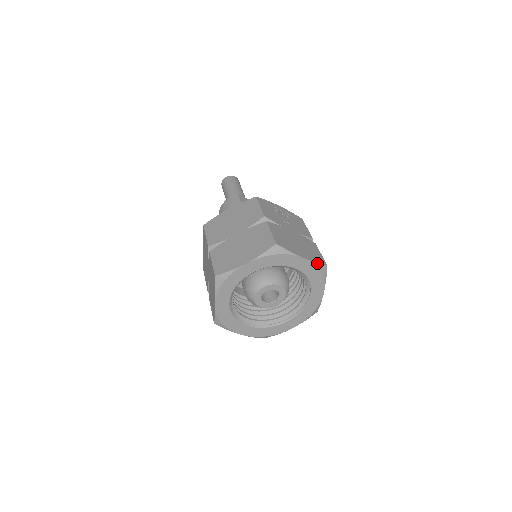
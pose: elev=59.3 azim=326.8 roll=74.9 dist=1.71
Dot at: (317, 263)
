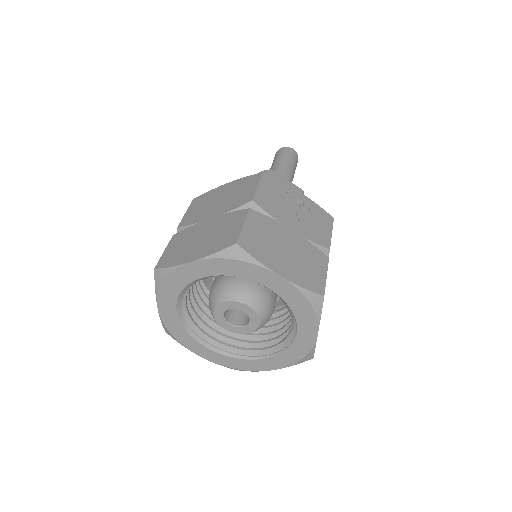
Dot at: (304, 288)
